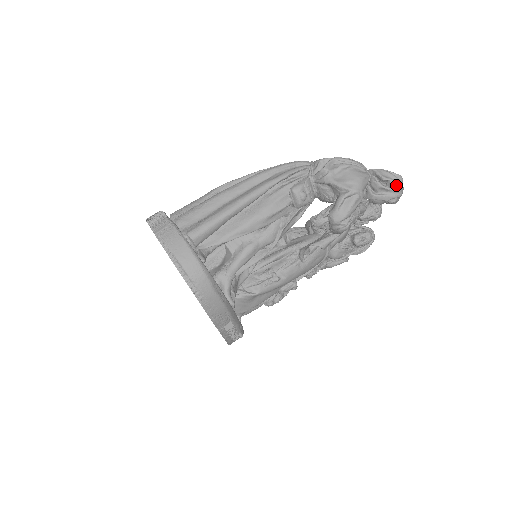
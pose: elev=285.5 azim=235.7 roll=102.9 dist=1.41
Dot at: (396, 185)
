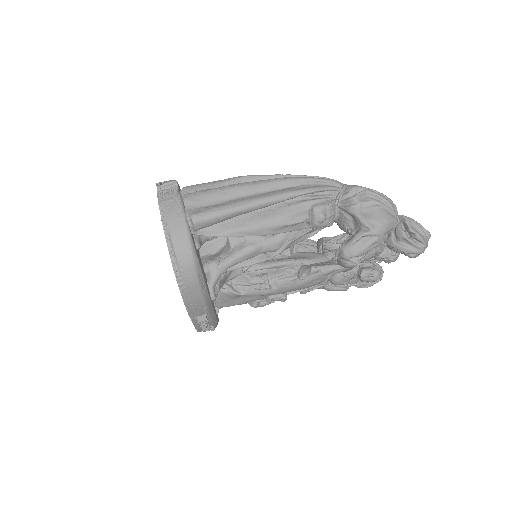
Dot at: (421, 241)
